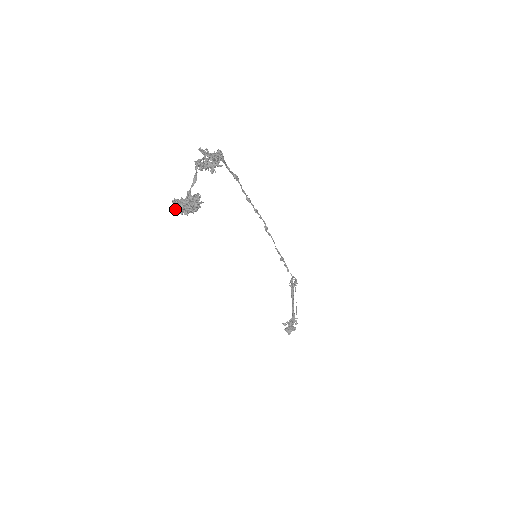
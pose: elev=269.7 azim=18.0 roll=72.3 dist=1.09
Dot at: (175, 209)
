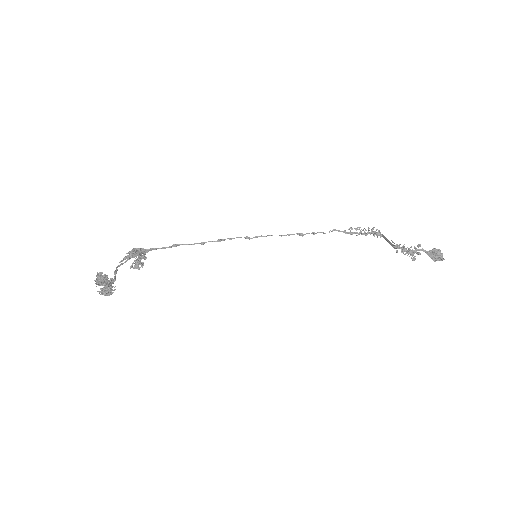
Dot at: (102, 293)
